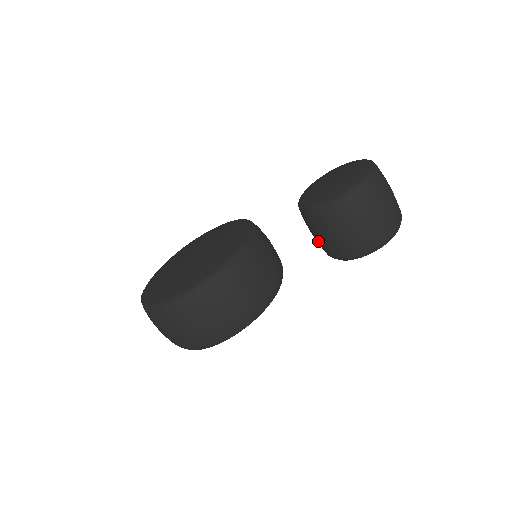
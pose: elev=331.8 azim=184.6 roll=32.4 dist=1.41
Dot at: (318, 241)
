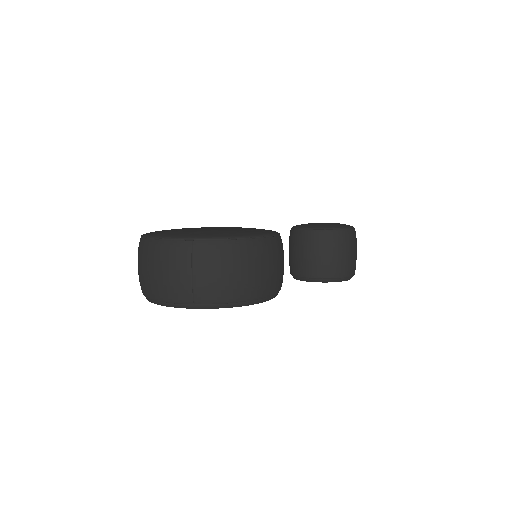
Dot at: (311, 260)
